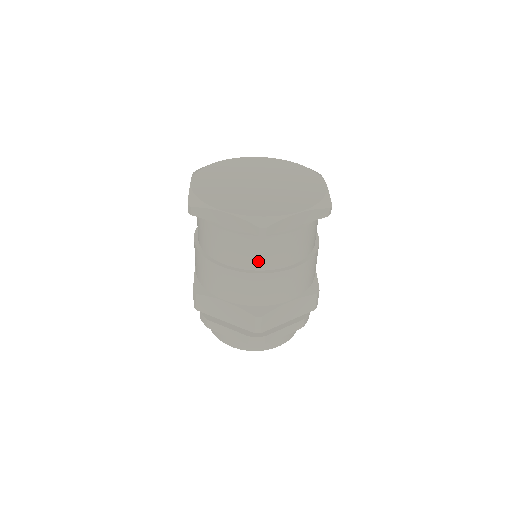
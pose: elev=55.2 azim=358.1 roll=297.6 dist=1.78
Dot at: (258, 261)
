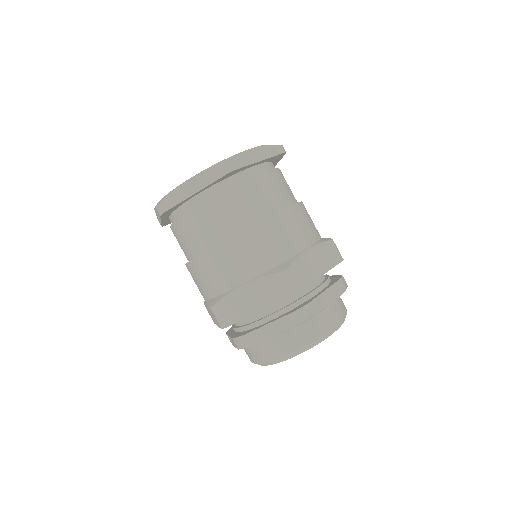
Dot at: (247, 214)
